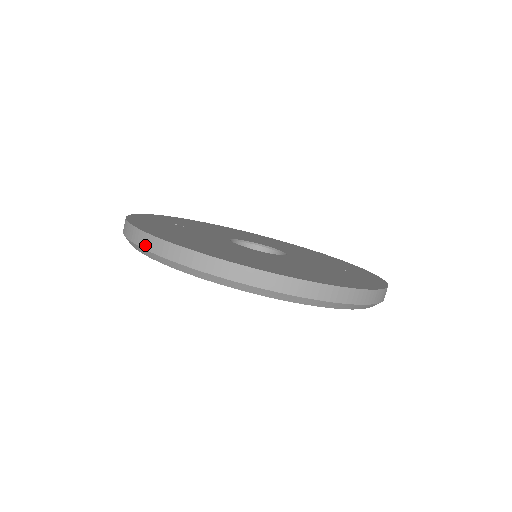
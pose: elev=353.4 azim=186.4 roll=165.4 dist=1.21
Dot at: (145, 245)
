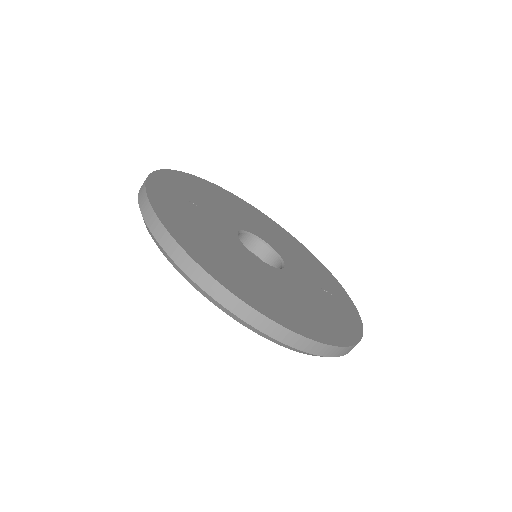
Dot at: (173, 256)
